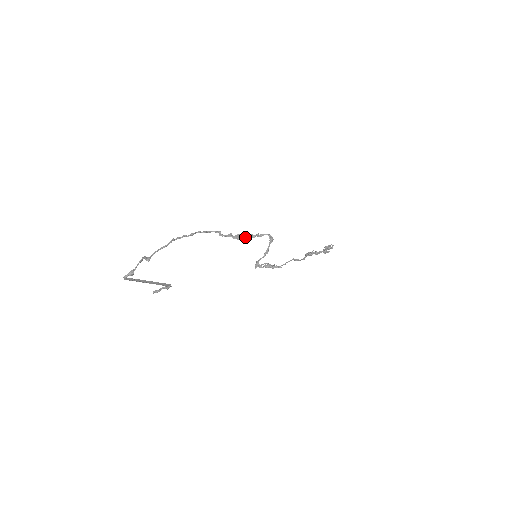
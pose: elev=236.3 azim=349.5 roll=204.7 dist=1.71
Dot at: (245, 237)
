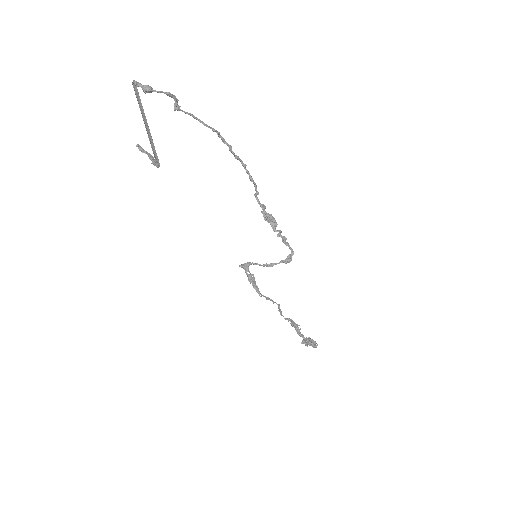
Dot at: (273, 225)
